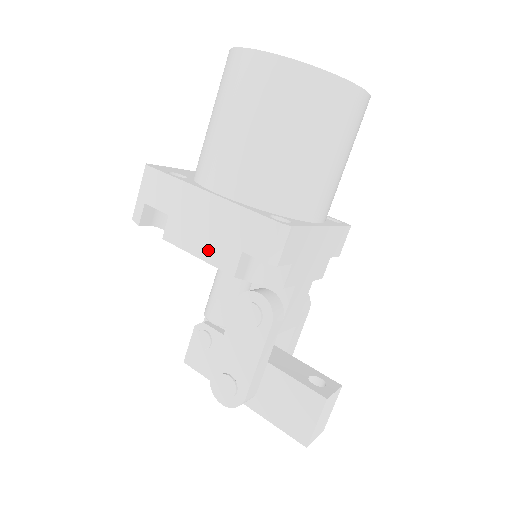
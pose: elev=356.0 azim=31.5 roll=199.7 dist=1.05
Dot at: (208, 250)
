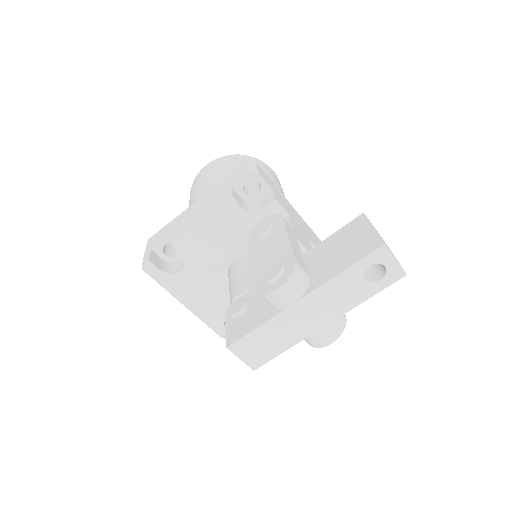
Dot at: (208, 210)
